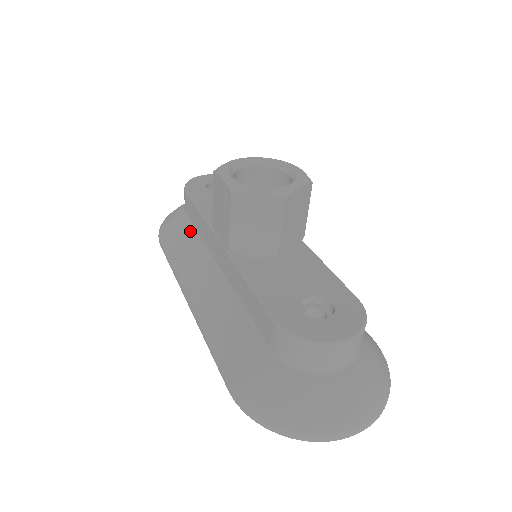
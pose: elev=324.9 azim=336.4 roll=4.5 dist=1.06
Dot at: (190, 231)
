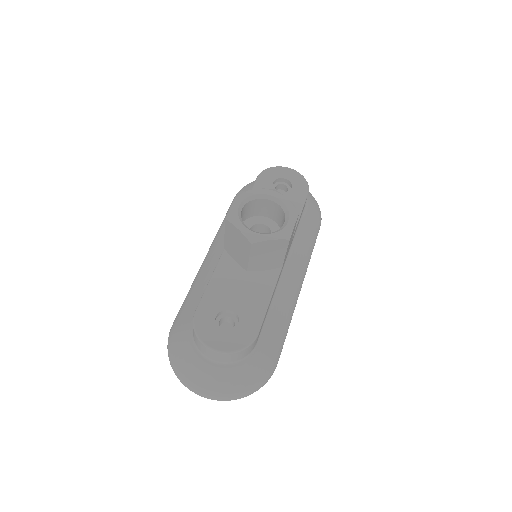
Dot at: occluded
